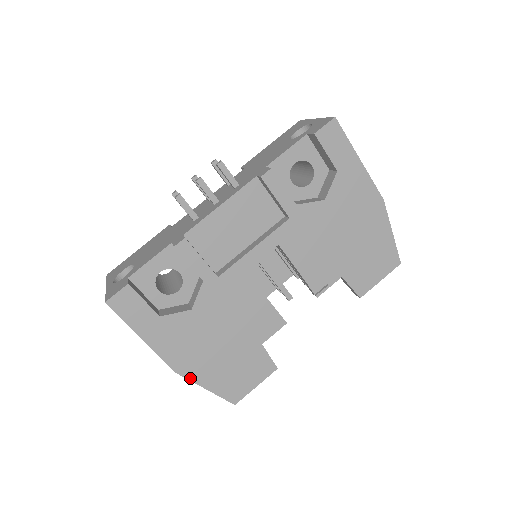
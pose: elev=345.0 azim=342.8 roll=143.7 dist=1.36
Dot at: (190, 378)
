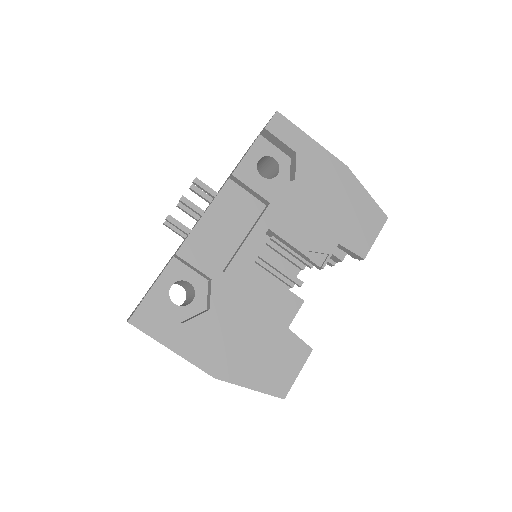
Dot at: (230, 381)
